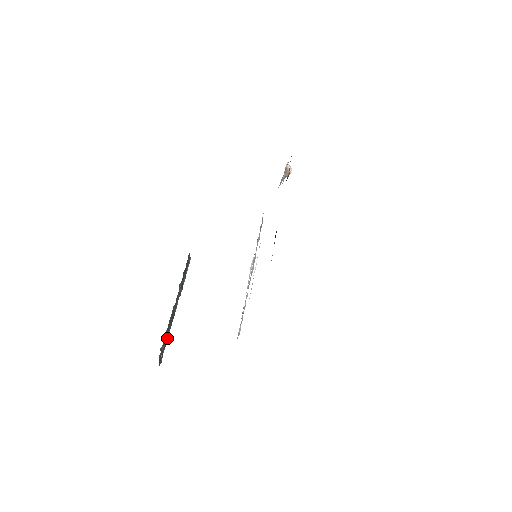
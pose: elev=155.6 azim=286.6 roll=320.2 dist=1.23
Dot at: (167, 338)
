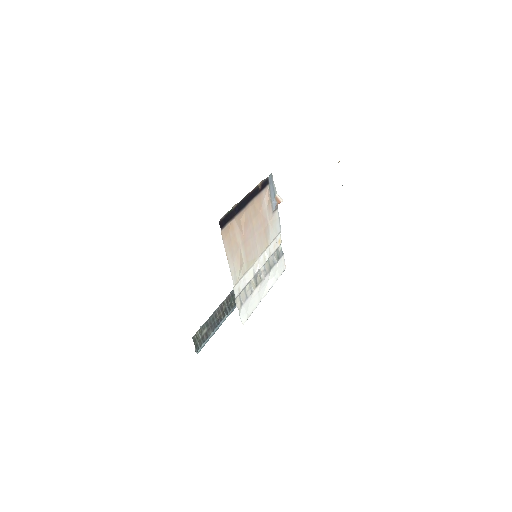
Dot at: (207, 336)
